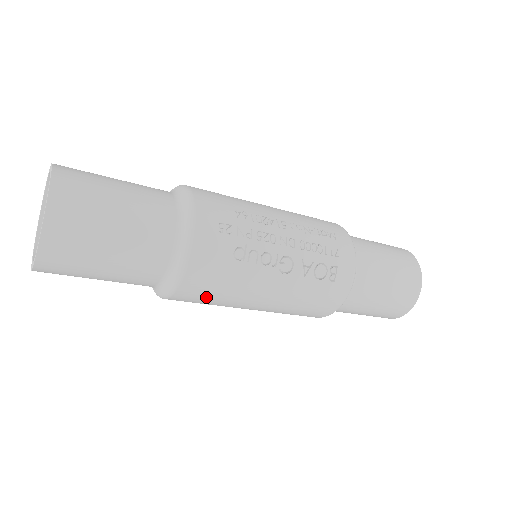
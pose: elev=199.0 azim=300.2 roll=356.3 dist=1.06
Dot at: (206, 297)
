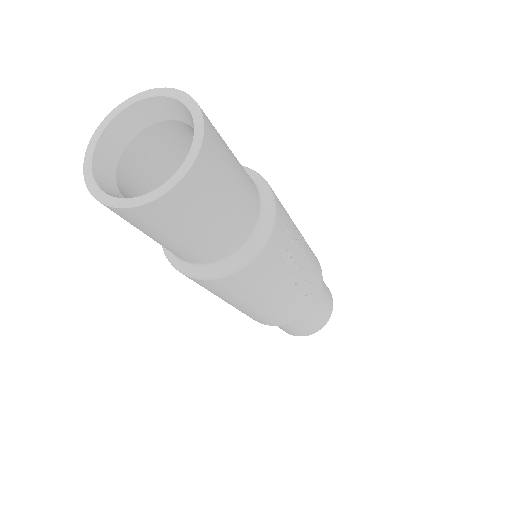
Dot at: (237, 289)
